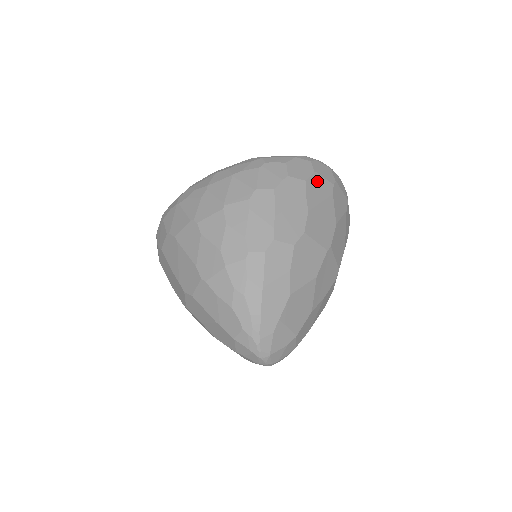
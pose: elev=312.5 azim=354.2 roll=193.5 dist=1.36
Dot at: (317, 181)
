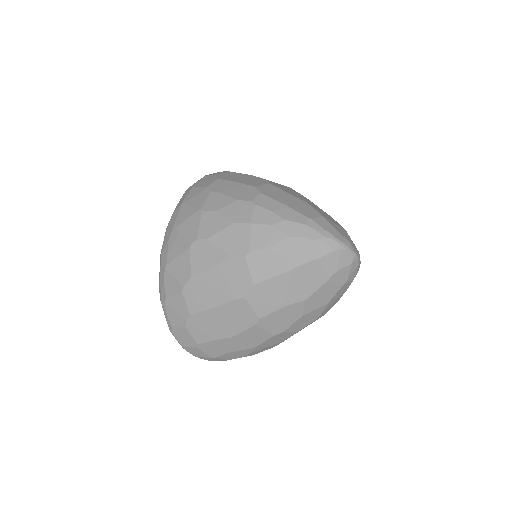
Dot at: occluded
